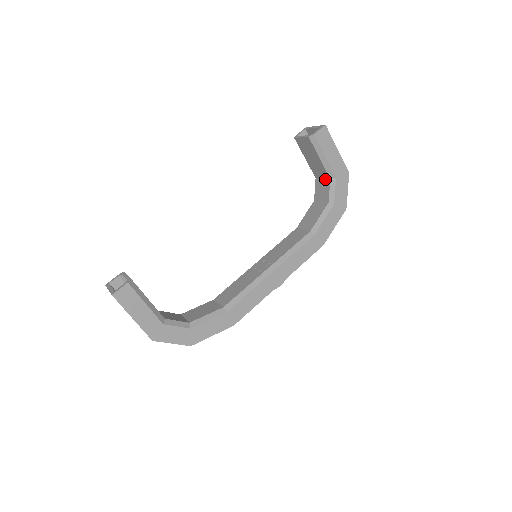
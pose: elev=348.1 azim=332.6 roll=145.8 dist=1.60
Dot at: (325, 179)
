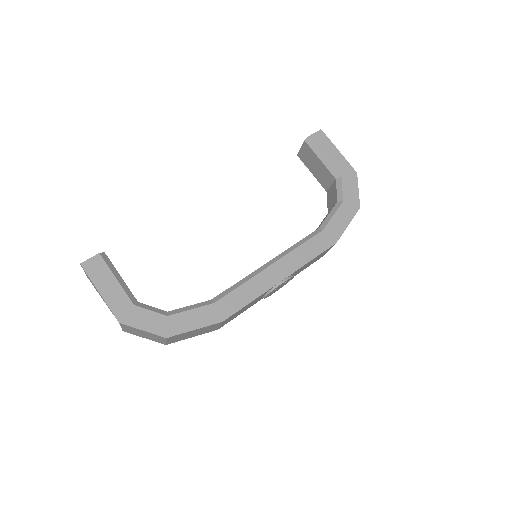
Dot at: (332, 184)
